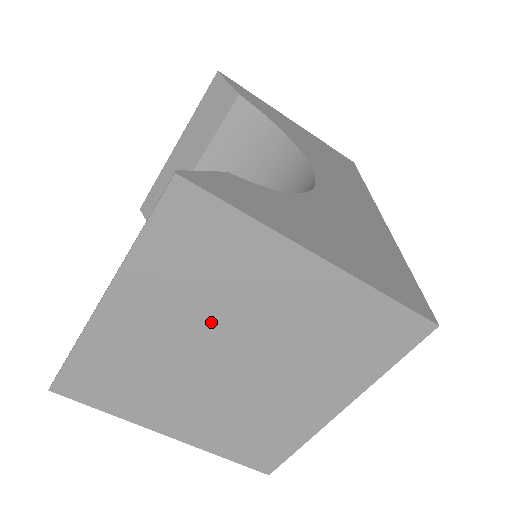
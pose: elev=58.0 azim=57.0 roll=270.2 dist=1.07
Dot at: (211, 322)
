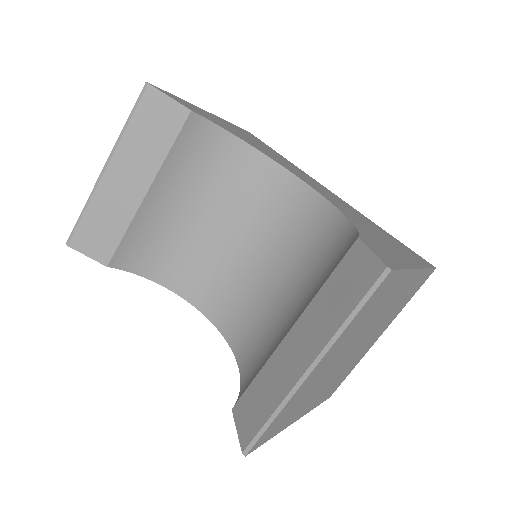
Dot at: (356, 339)
